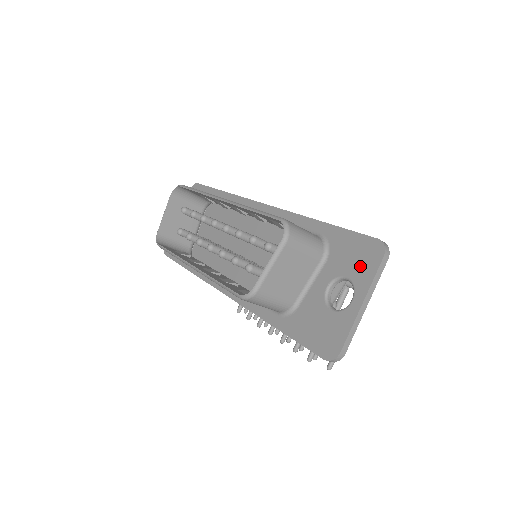
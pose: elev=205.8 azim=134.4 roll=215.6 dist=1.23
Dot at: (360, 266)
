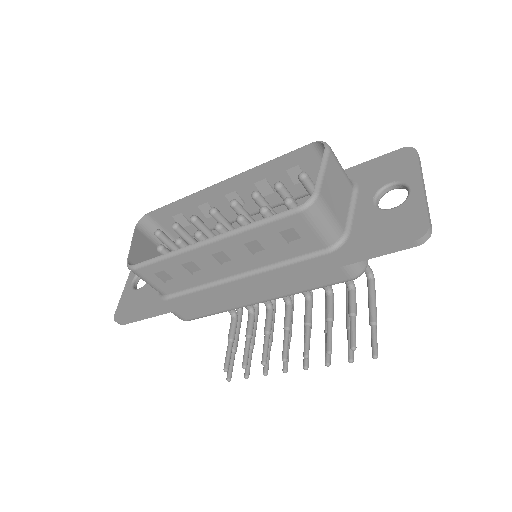
Dot at: (398, 169)
